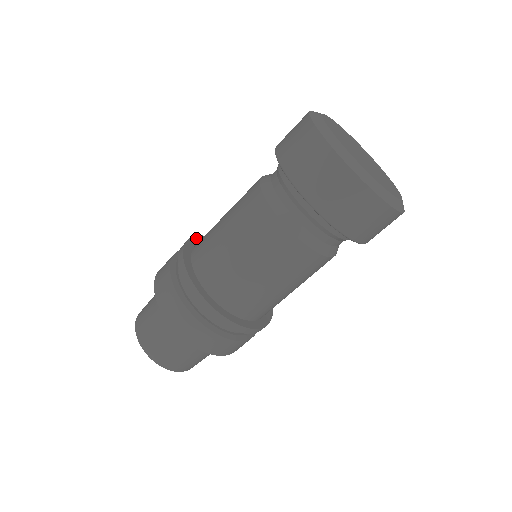
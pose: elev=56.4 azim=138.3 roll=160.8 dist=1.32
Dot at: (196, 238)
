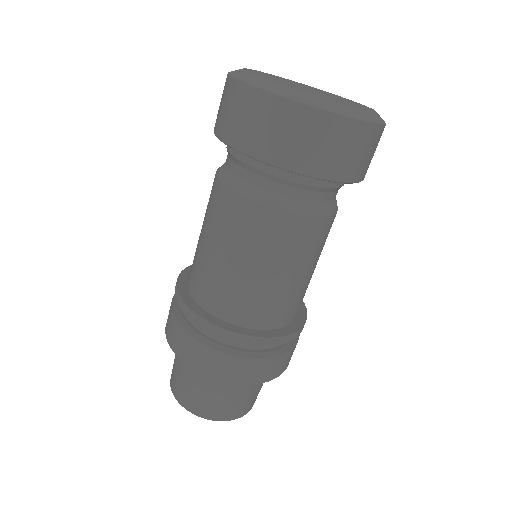
Dot at: occluded
